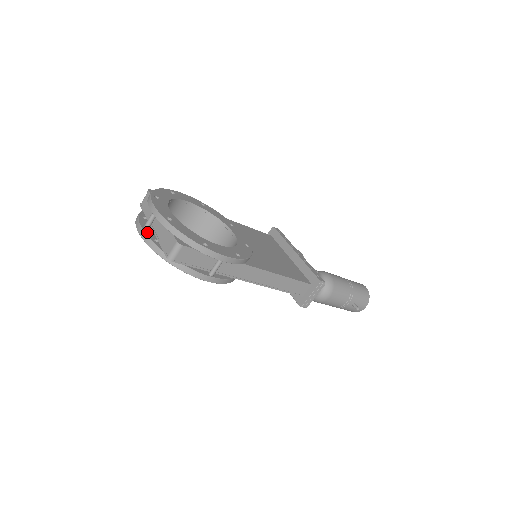
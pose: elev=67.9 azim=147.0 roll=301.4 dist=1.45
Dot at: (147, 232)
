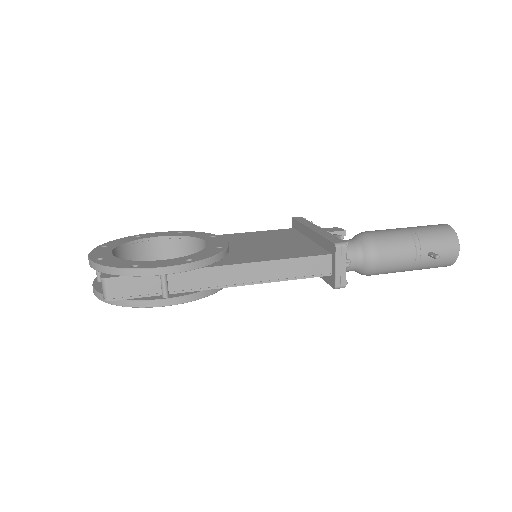
Dot at: (97, 285)
